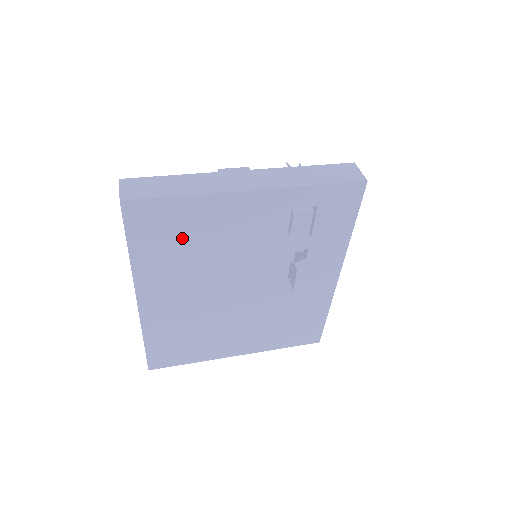
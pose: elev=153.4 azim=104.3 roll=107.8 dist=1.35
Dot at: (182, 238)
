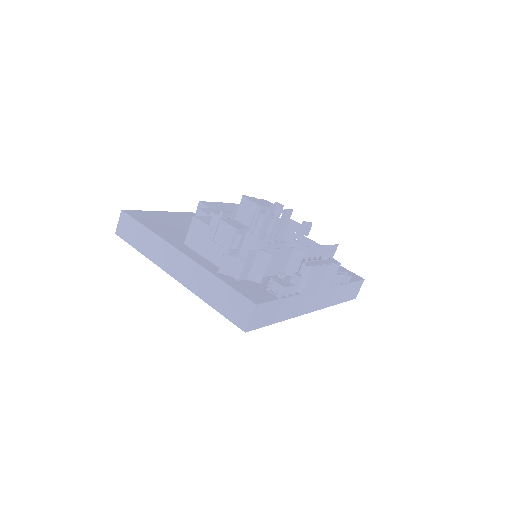
Dot at: occluded
